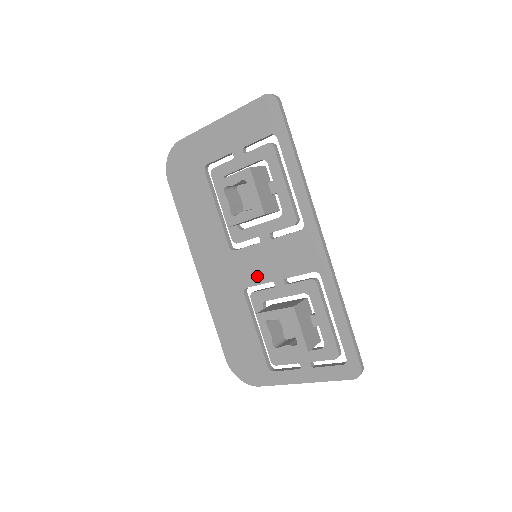
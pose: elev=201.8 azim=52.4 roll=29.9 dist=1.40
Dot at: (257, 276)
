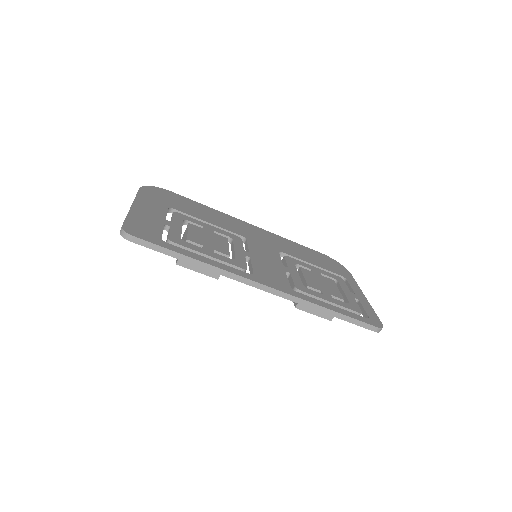
Dot at: occluded
